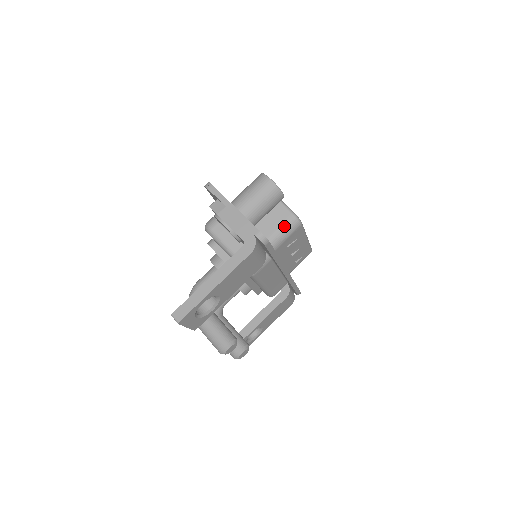
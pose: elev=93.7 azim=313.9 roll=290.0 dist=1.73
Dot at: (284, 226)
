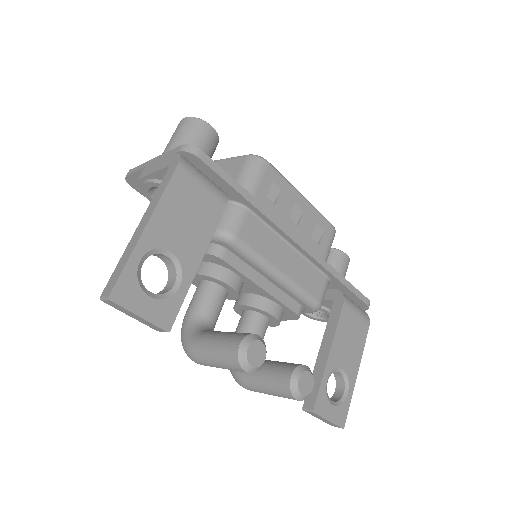
Dot at: (244, 171)
